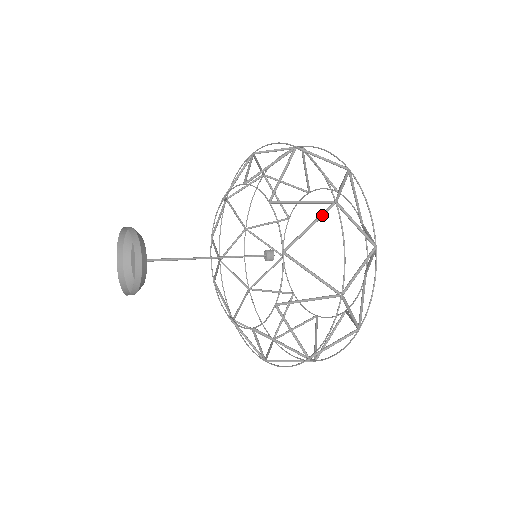
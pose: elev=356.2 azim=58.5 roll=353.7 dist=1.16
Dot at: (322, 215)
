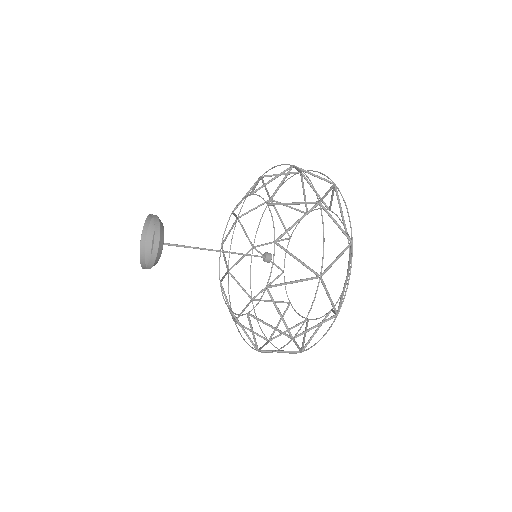
Dot at: (308, 212)
